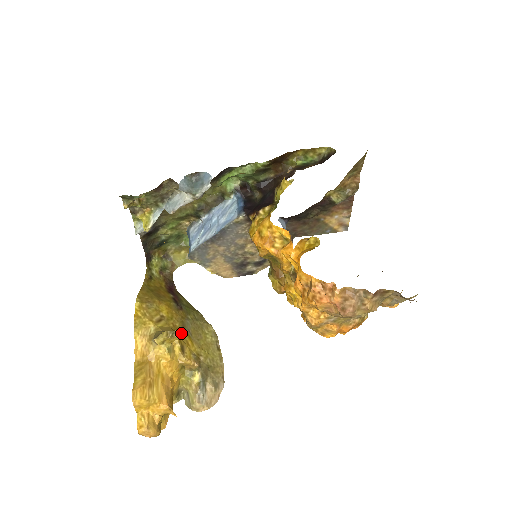
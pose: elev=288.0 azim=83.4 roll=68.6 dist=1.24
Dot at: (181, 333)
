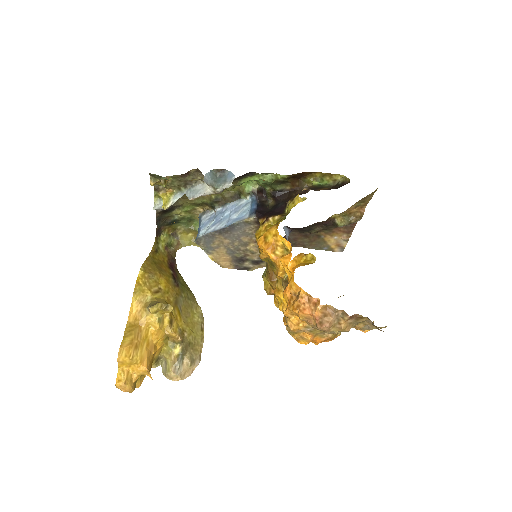
Dot at: (173, 308)
